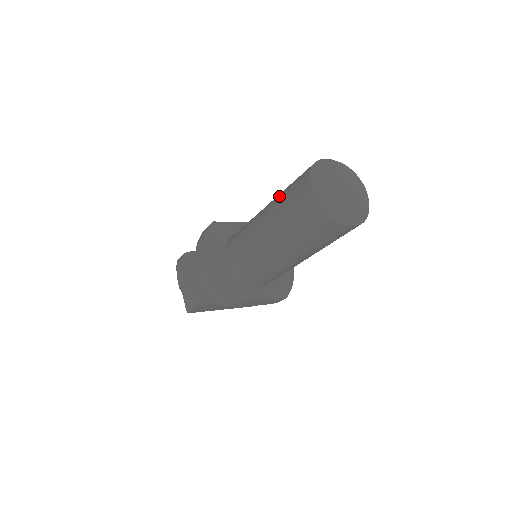
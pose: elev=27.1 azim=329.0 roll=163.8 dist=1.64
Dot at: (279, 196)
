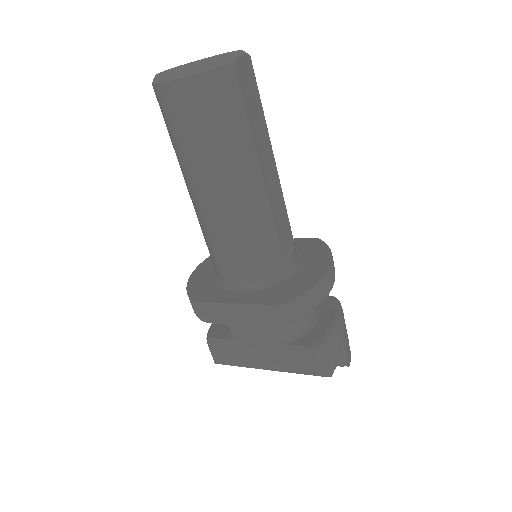
Dot at: occluded
